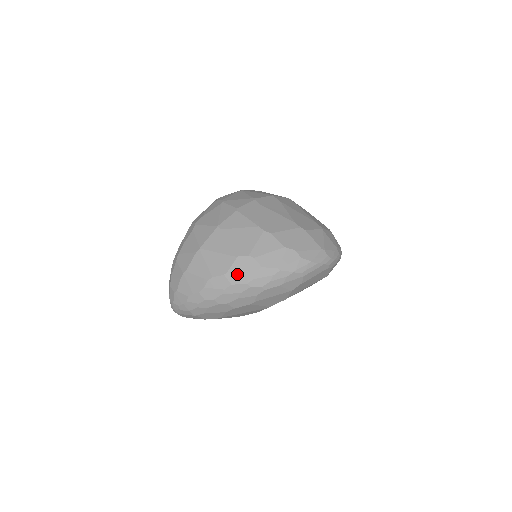
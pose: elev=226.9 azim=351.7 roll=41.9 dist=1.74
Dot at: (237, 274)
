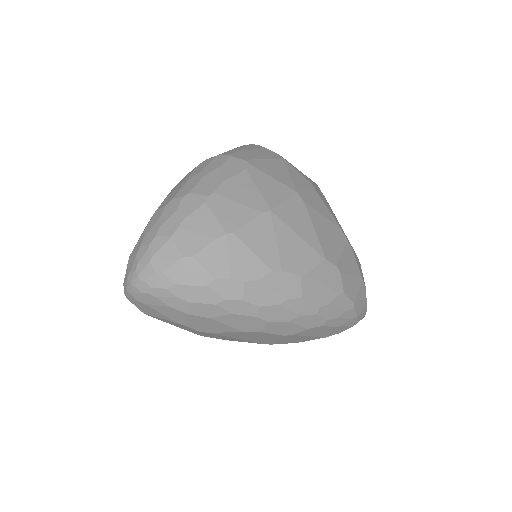
Dot at: (316, 285)
